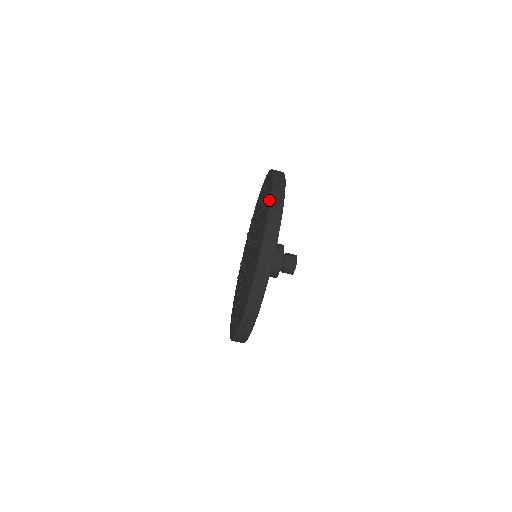
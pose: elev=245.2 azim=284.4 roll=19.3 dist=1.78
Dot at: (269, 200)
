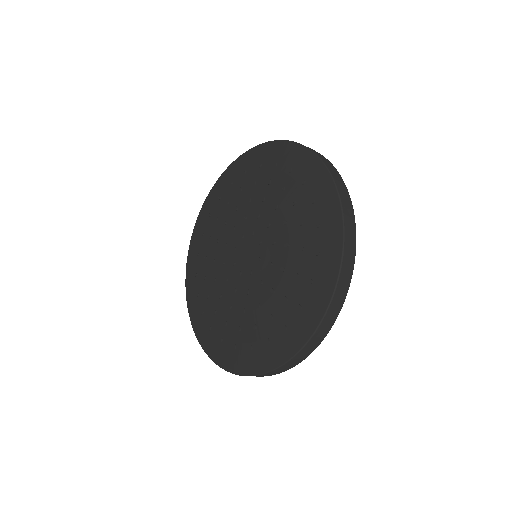
Dot at: (335, 196)
